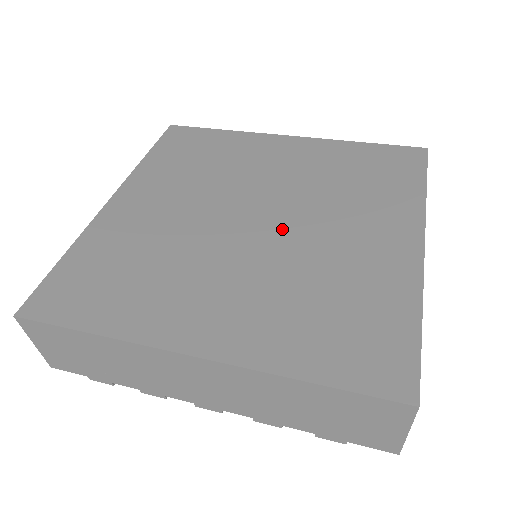
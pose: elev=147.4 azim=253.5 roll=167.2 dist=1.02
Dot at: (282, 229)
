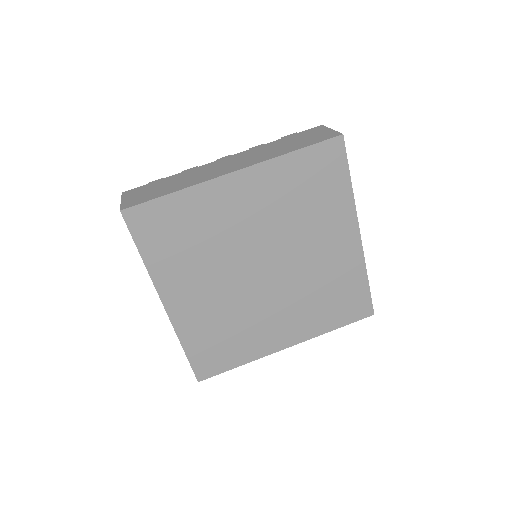
Dot at: (285, 268)
